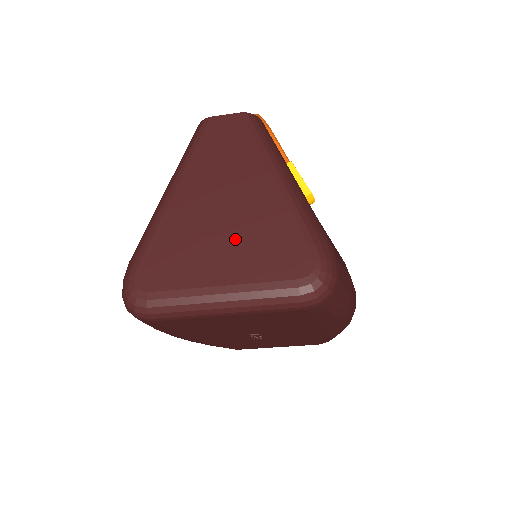
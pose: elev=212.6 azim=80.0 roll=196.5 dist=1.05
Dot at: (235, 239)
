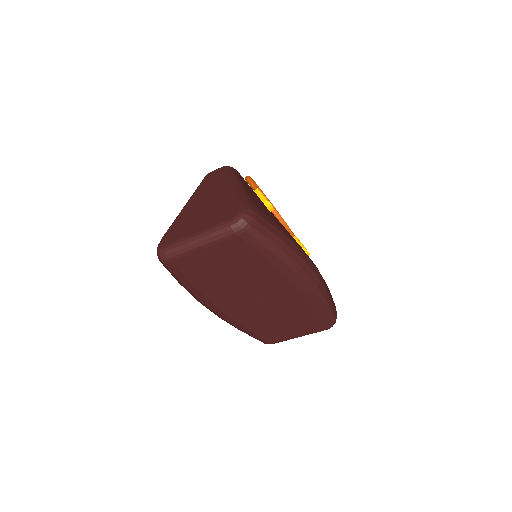
Dot at: (207, 214)
